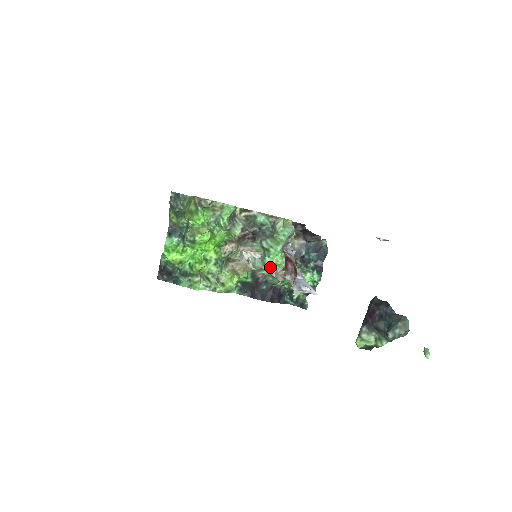
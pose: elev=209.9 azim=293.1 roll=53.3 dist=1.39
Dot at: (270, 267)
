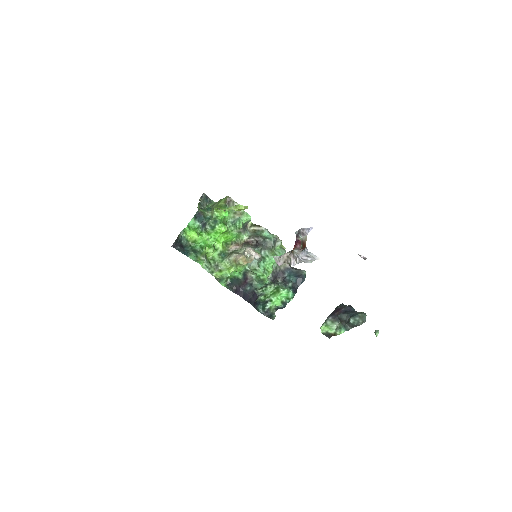
Dot at: (262, 270)
